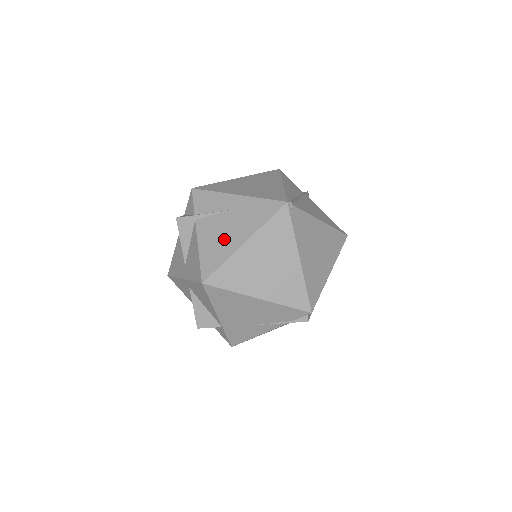
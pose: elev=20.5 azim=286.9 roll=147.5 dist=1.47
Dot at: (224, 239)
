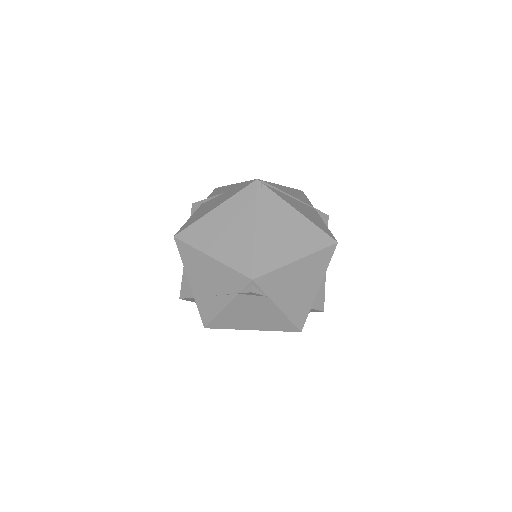
Dot at: (206, 209)
